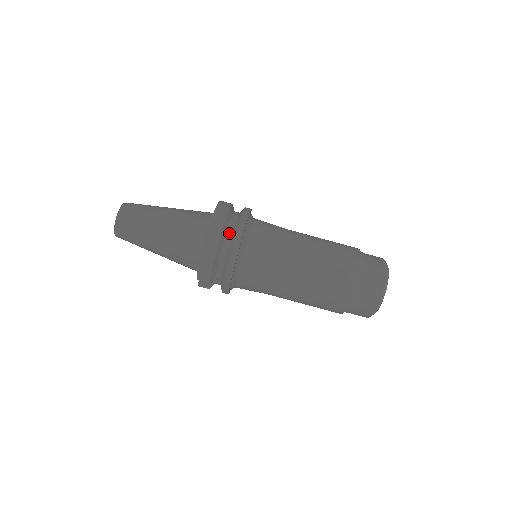
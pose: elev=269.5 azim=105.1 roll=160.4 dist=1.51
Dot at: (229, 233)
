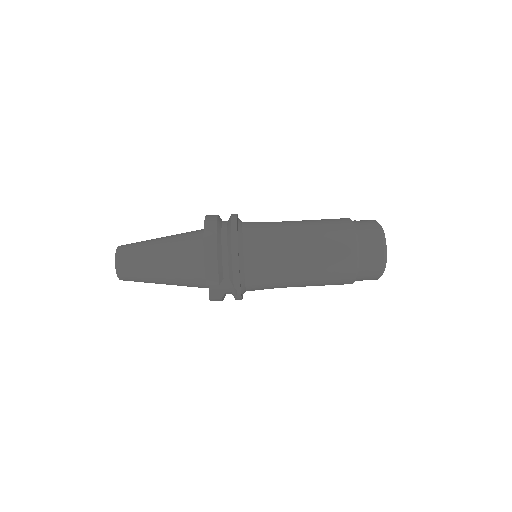
Dot at: (224, 231)
